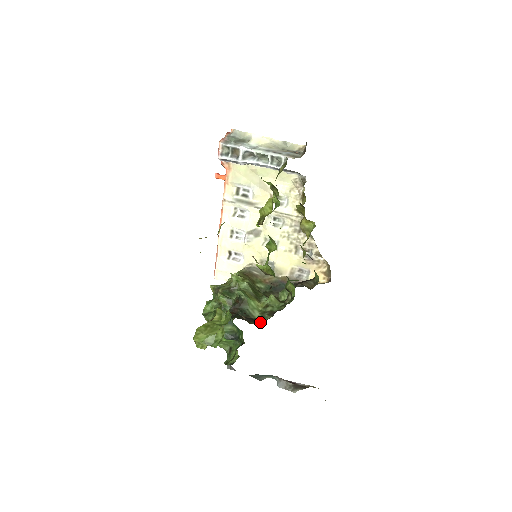
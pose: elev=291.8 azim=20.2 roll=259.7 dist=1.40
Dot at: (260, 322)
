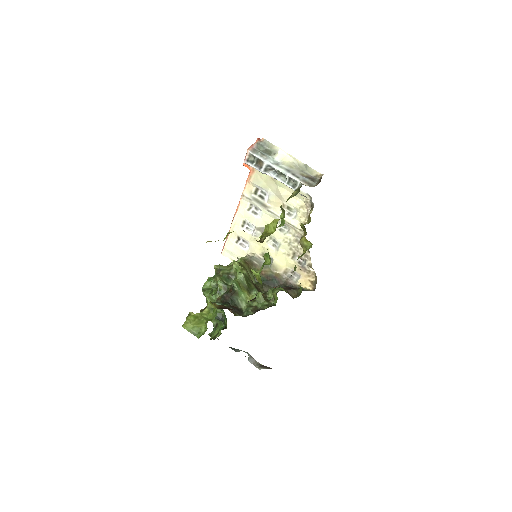
Dot at: (244, 314)
